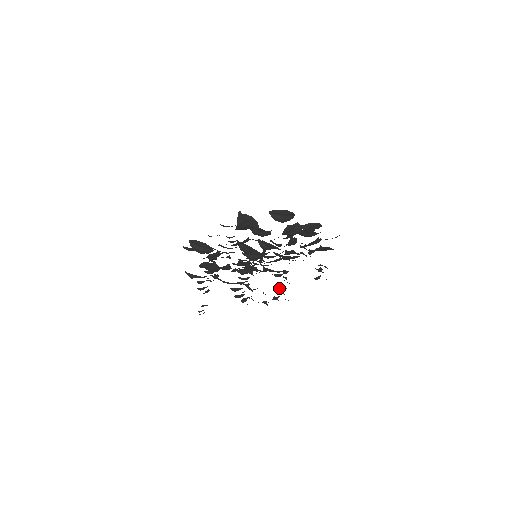
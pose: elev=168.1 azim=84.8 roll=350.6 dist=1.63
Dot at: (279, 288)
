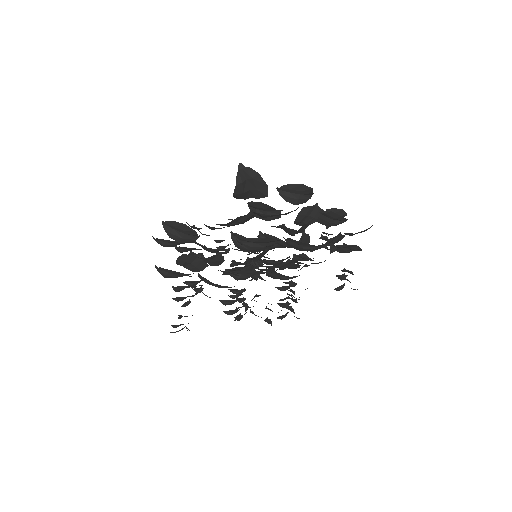
Dot at: (287, 302)
